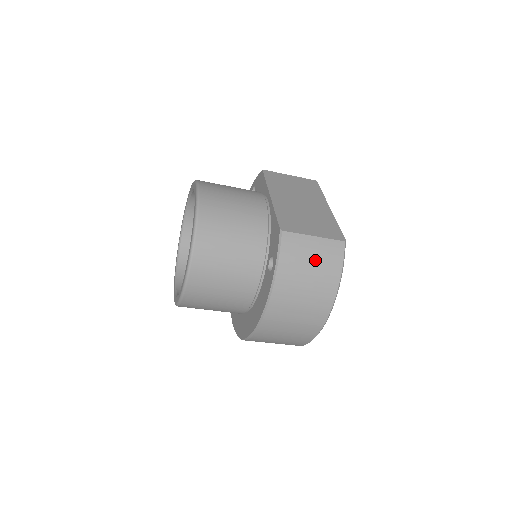
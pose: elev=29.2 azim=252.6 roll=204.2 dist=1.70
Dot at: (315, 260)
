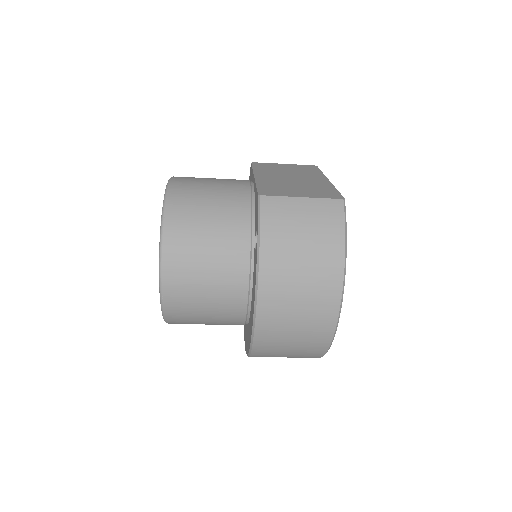
Dot at: (307, 224)
